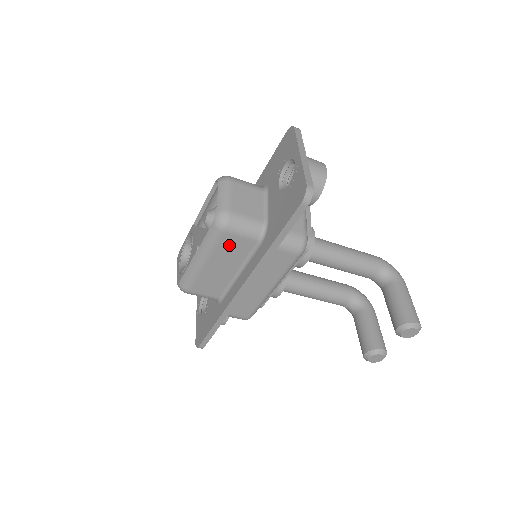
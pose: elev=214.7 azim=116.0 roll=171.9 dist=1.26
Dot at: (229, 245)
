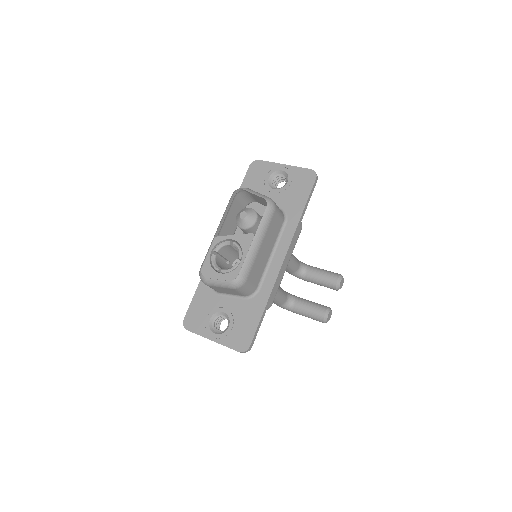
Dot at: (273, 225)
